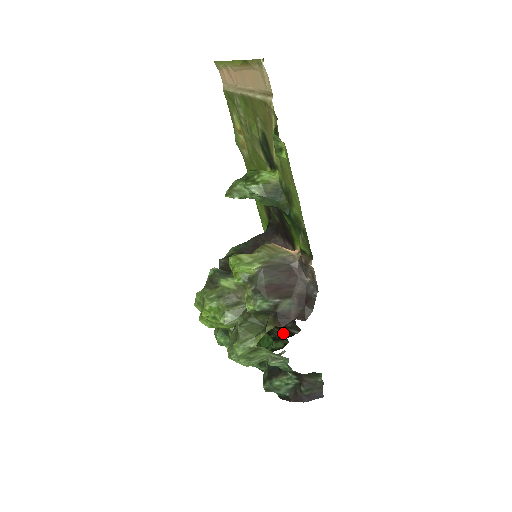
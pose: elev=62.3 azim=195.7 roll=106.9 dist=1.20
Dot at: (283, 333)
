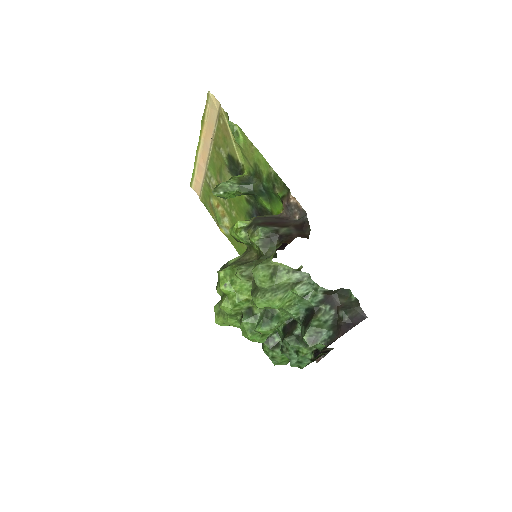
Dot at: occluded
